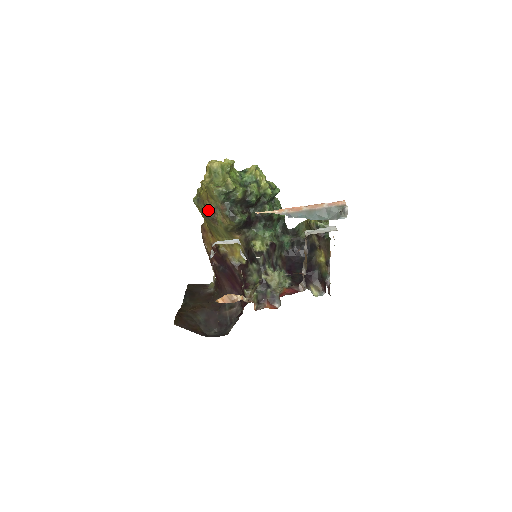
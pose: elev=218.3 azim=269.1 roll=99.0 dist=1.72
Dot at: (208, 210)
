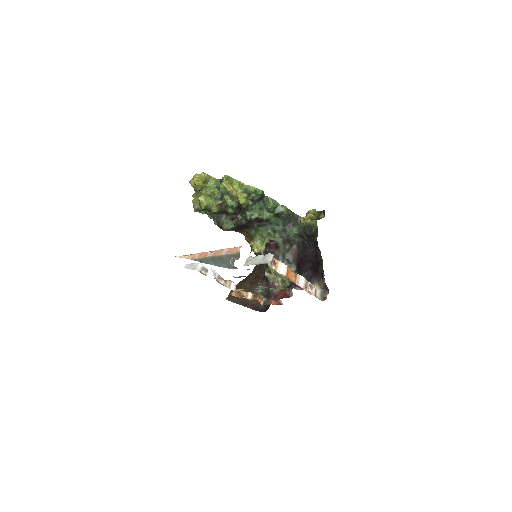
Dot at: (210, 216)
